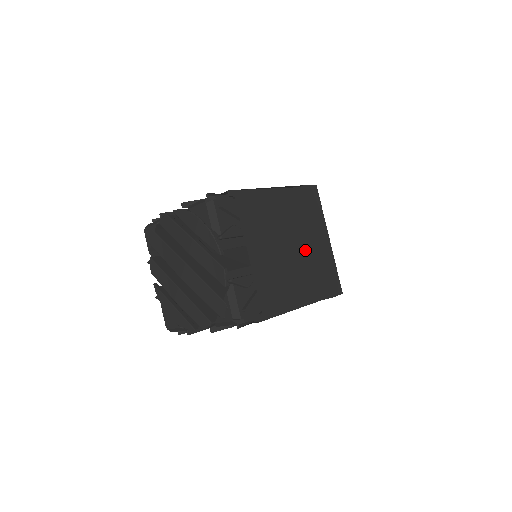
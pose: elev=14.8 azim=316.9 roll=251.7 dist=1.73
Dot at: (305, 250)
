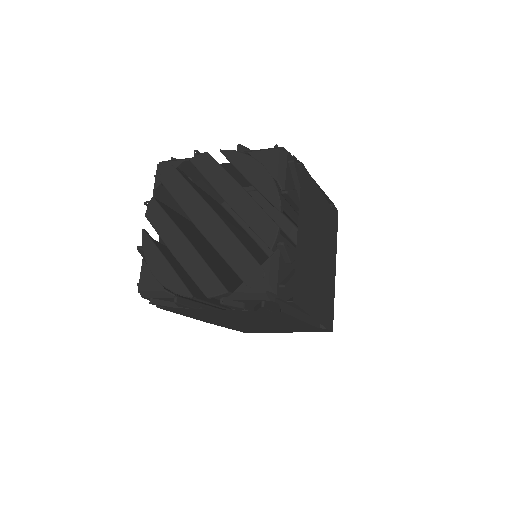
Dot at: (324, 264)
